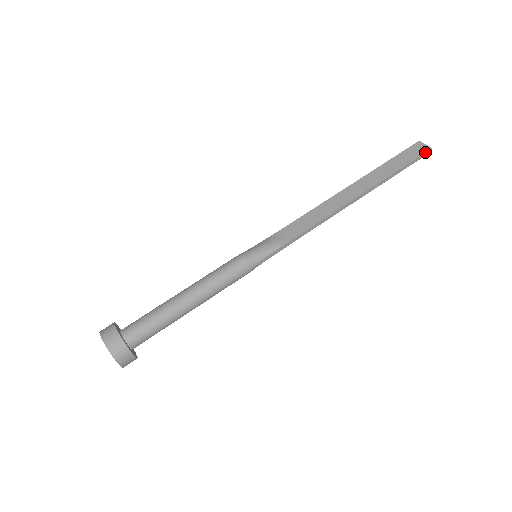
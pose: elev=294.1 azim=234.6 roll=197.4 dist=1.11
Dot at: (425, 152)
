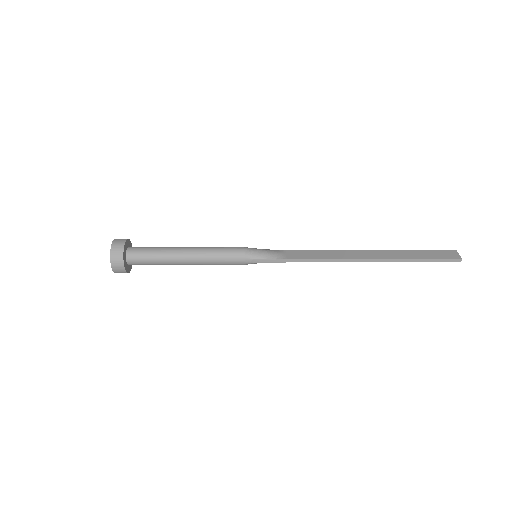
Dot at: (453, 258)
